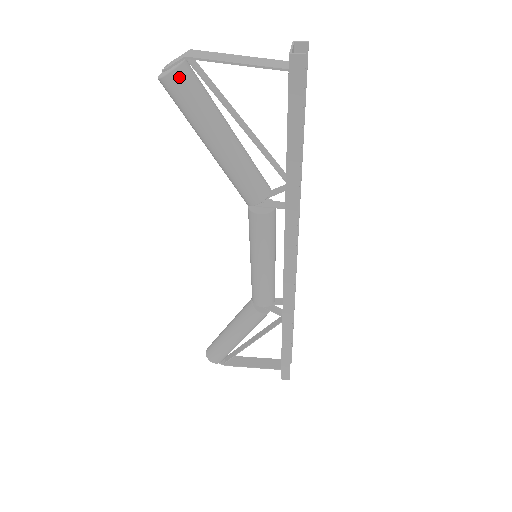
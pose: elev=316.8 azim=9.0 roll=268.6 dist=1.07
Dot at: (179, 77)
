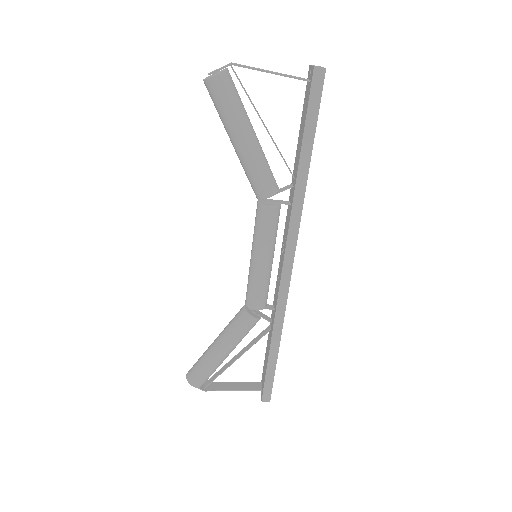
Dot at: (224, 78)
